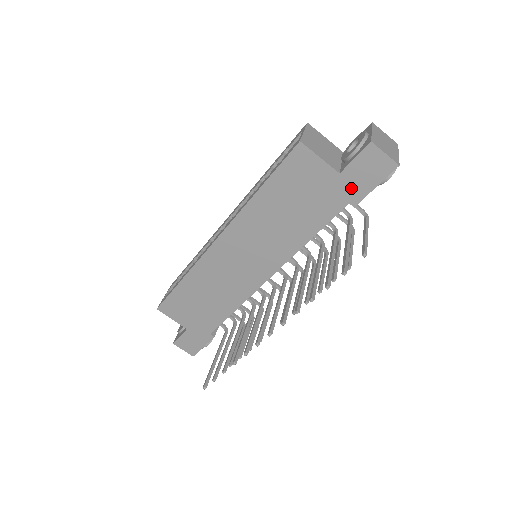
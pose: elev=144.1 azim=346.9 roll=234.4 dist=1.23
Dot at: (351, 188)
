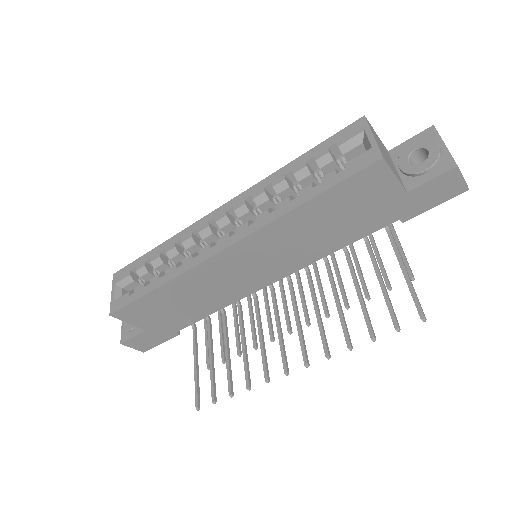
Dot at: (410, 206)
